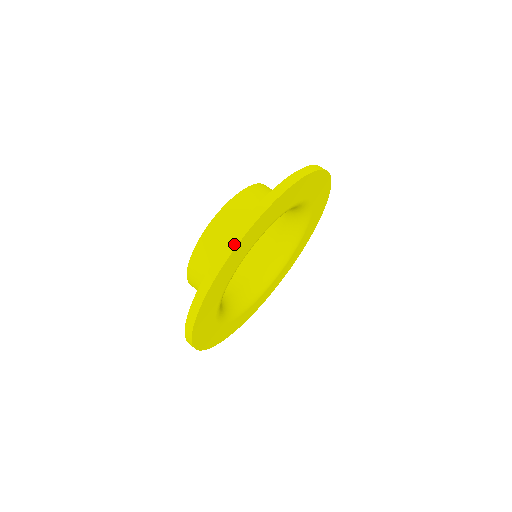
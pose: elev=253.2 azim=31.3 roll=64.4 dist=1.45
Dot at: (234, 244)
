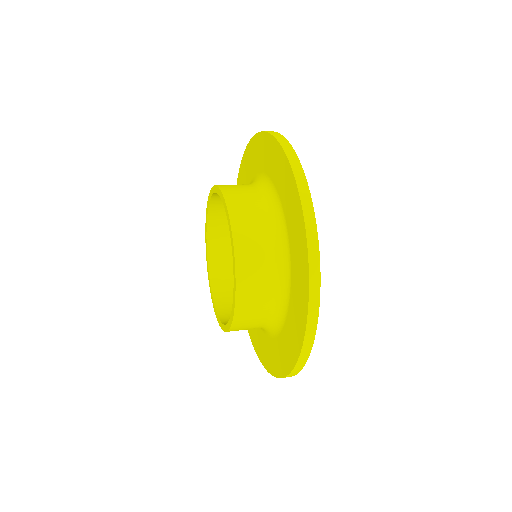
Dot at: (312, 335)
